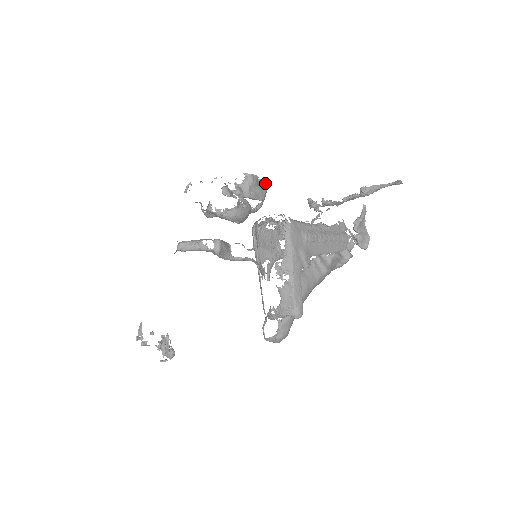
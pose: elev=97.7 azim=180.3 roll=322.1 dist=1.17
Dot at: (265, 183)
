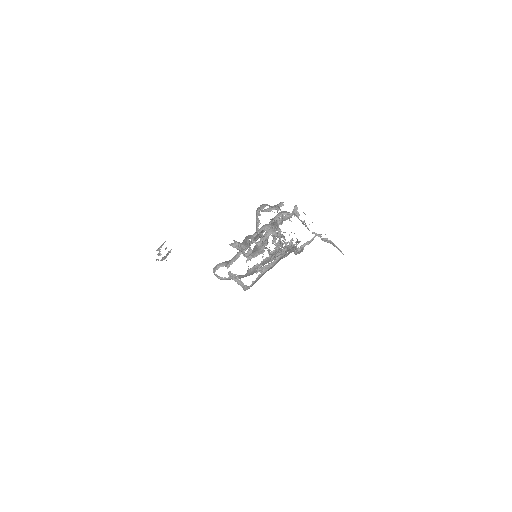
Dot at: occluded
